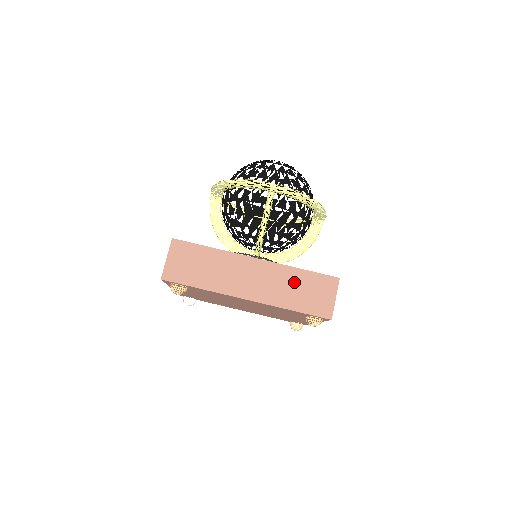
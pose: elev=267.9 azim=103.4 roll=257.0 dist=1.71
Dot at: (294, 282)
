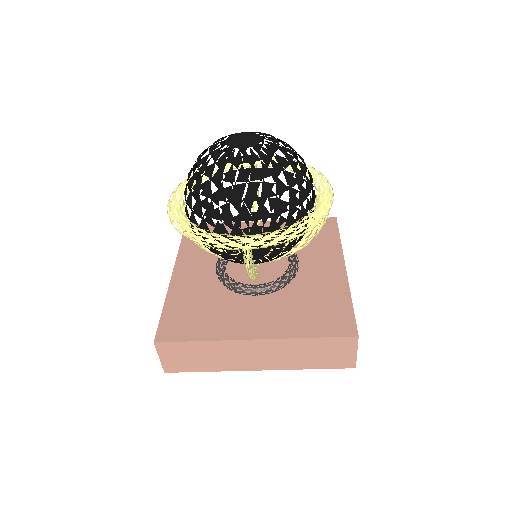
Dot at: (305, 349)
